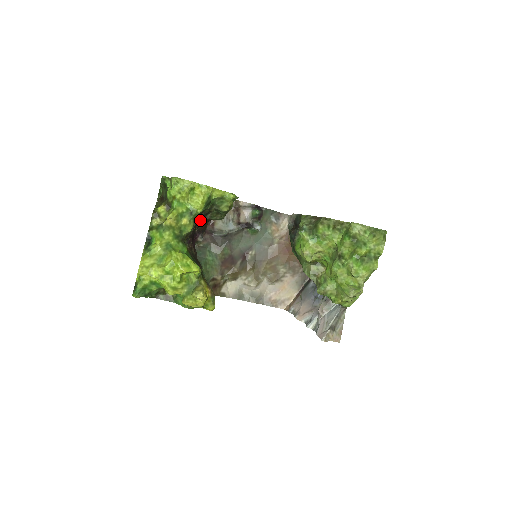
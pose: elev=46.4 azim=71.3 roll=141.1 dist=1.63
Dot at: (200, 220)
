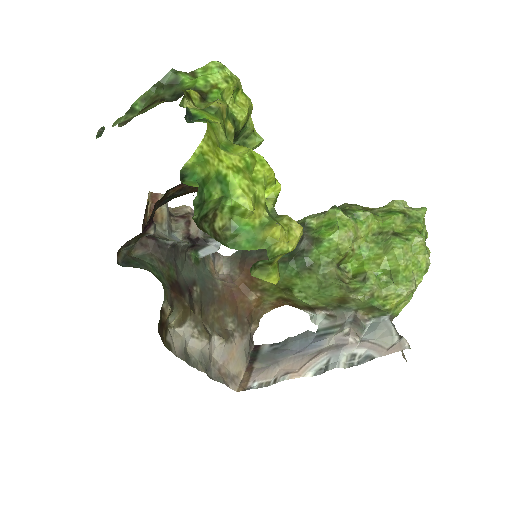
Dot at: occluded
